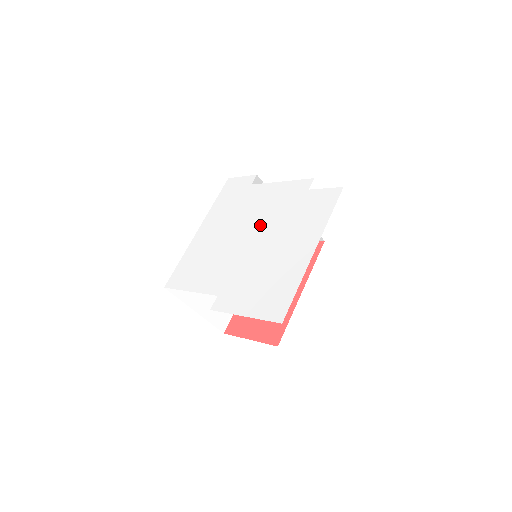
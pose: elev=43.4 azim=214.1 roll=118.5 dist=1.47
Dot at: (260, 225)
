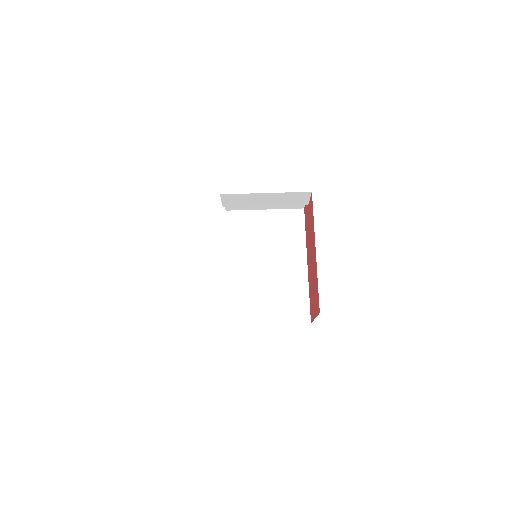
Dot at: occluded
